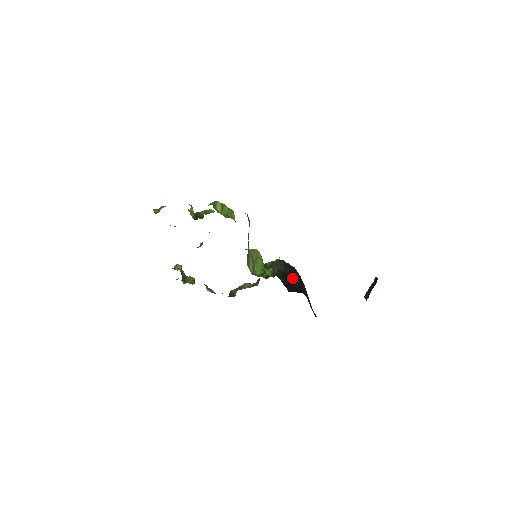
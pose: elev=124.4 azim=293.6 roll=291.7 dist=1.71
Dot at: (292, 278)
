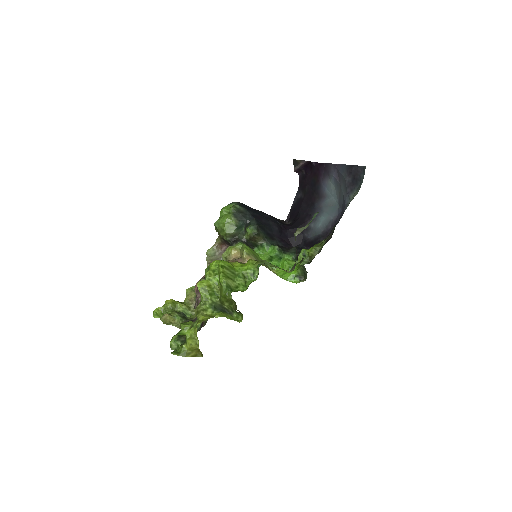
Dot at: (270, 228)
